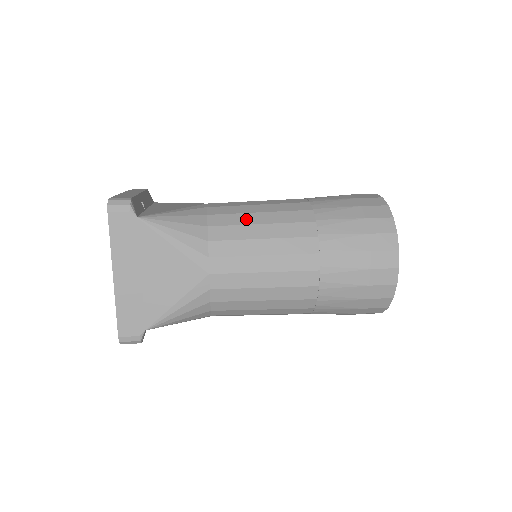
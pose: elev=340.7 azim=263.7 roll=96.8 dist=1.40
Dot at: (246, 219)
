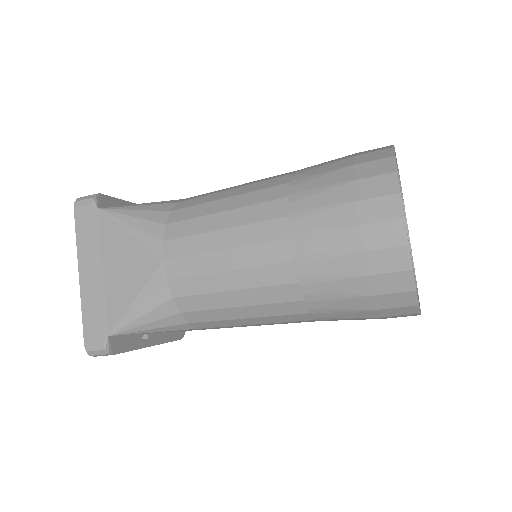
Dot at: (212, 197)
